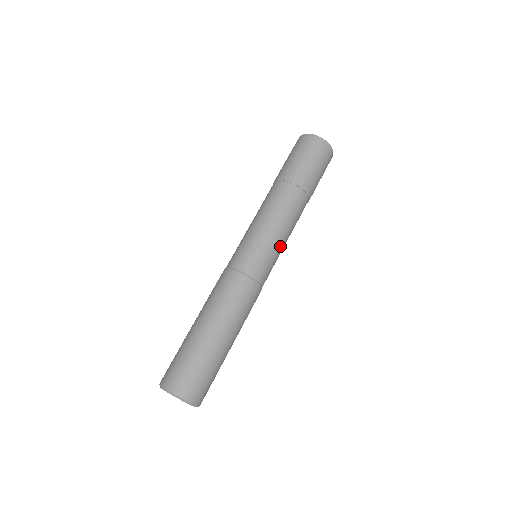
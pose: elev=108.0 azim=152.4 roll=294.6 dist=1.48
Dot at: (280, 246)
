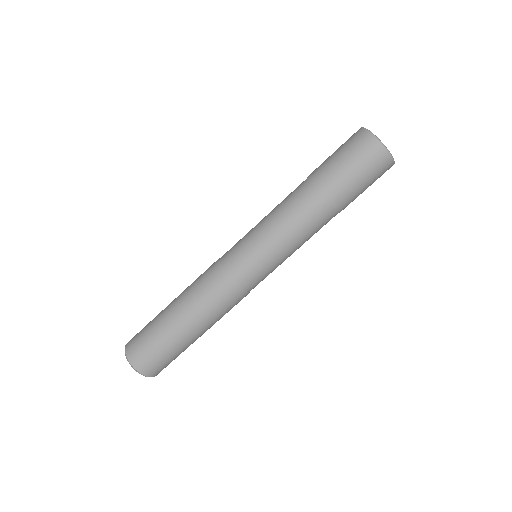
Dot at: (283, 259)
